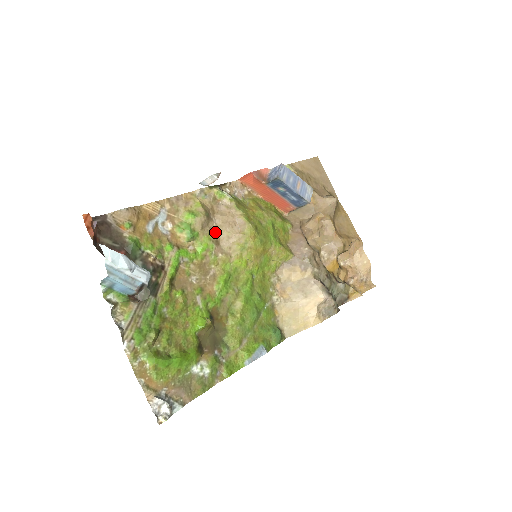
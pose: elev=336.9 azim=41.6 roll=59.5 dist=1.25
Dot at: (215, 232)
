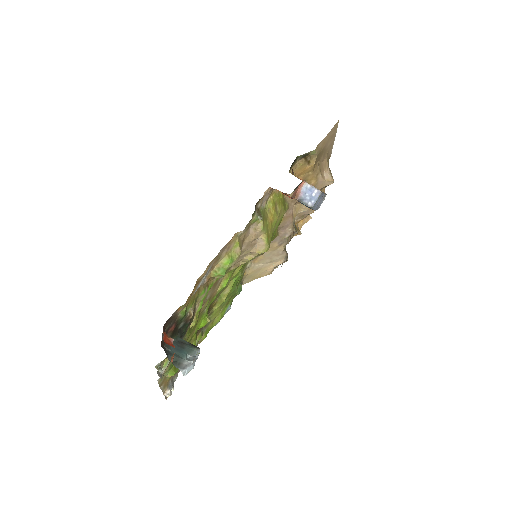
Dot at: occluded
